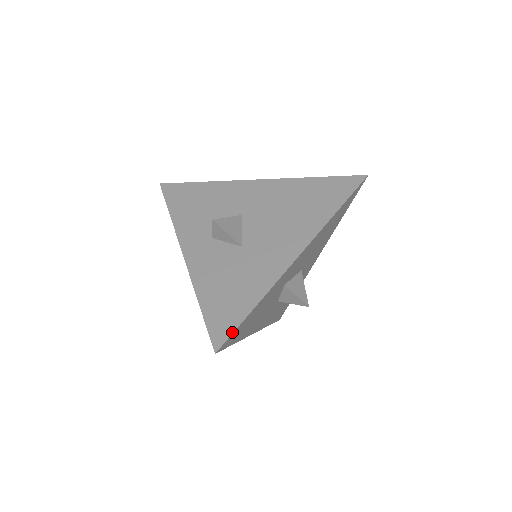
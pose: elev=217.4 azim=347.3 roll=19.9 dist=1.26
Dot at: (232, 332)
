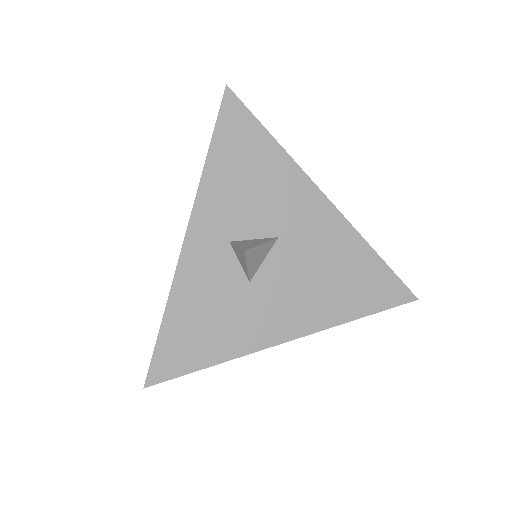
Dot at: (173, 377)
